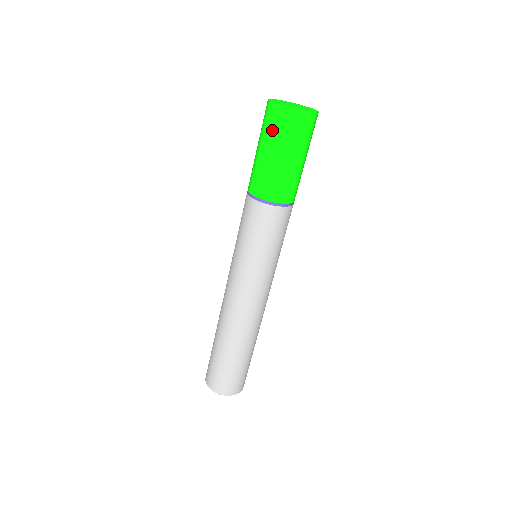
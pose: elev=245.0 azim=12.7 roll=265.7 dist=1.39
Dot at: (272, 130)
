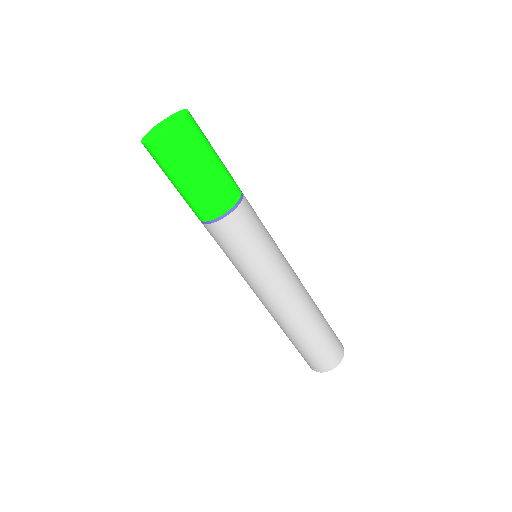
Dot at: (166, 165)
